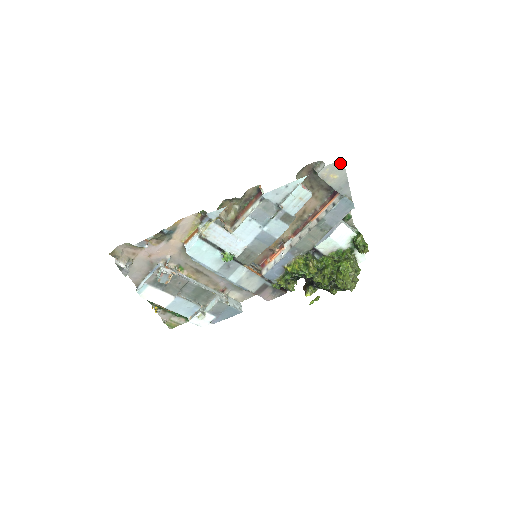
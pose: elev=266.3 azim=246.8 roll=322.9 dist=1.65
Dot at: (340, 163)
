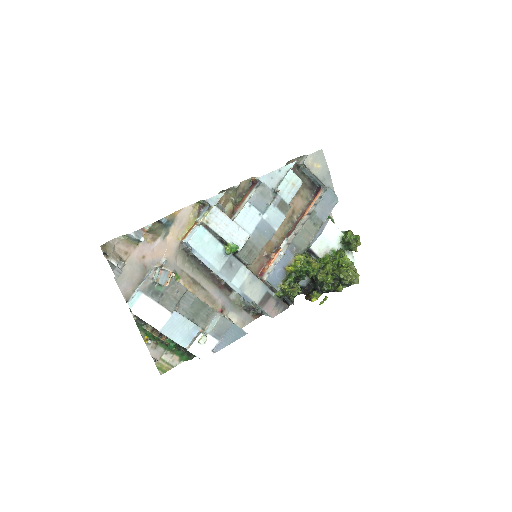
Dot at: (320, 153)
